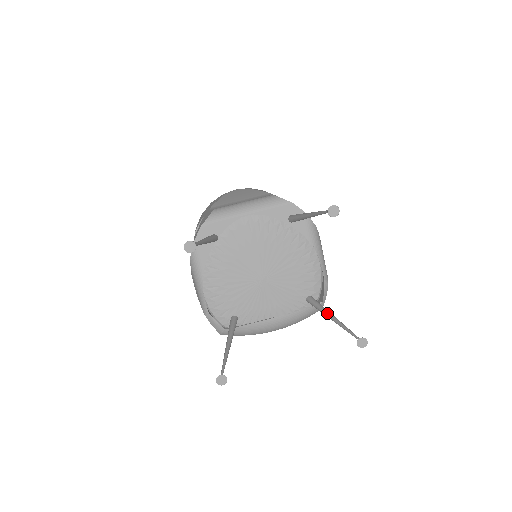
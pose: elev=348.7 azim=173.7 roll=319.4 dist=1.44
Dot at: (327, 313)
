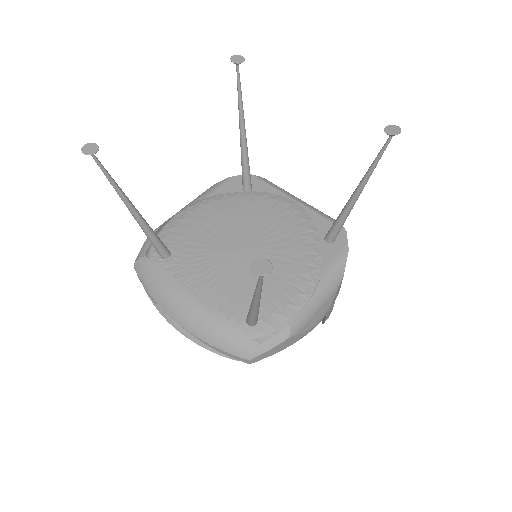
Dot at: occluded
